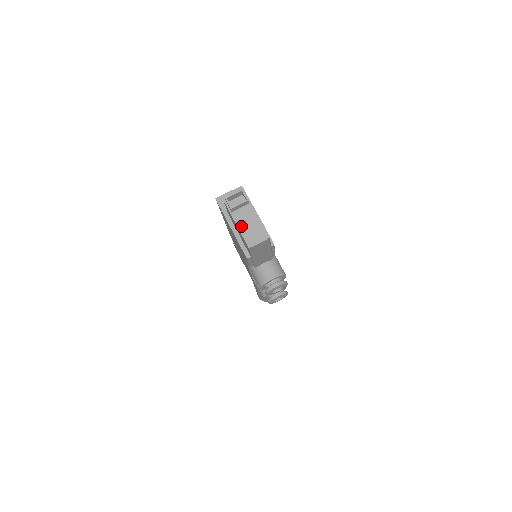
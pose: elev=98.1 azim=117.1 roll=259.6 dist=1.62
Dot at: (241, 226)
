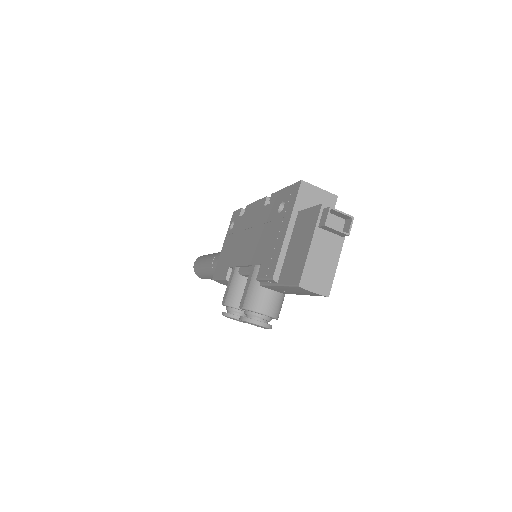
Dot at: (313, 253)
